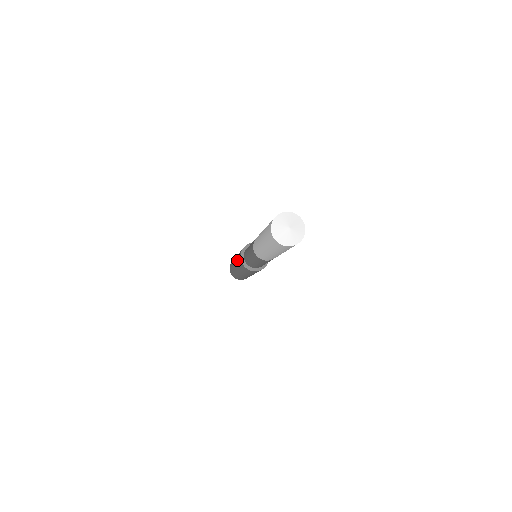
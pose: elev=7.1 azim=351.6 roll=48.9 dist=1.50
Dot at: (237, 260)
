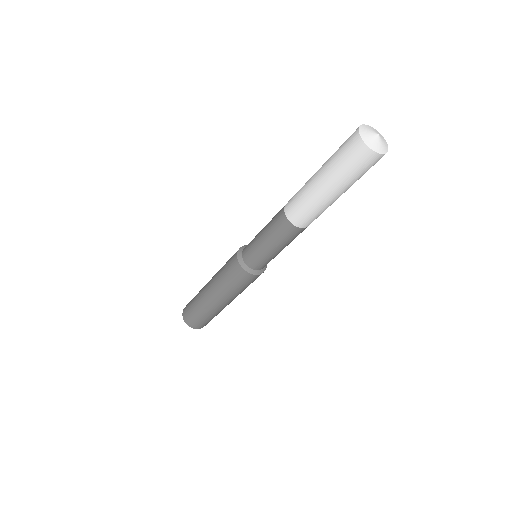
Dot at: (222, 269)
